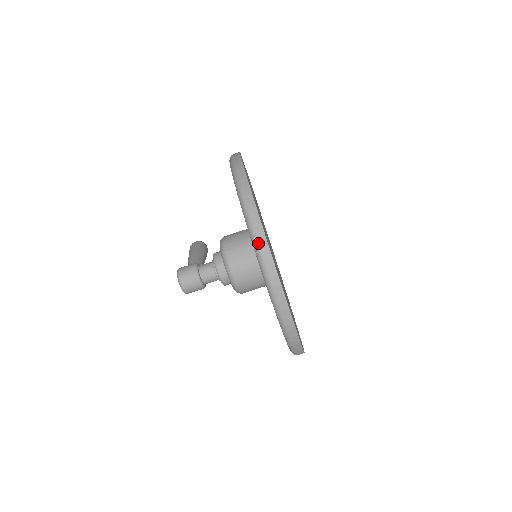
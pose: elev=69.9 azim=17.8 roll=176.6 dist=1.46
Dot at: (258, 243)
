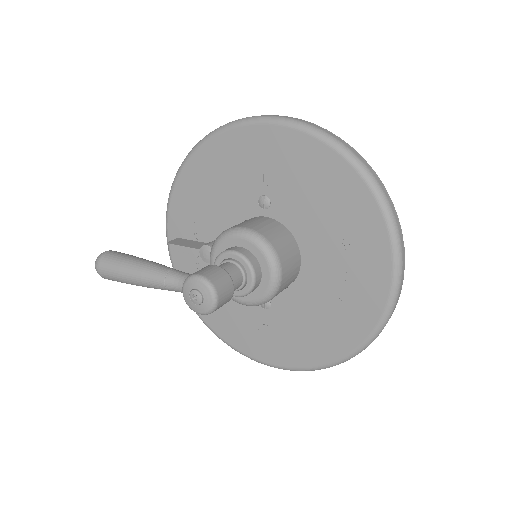
Dot at: (393, 213)
